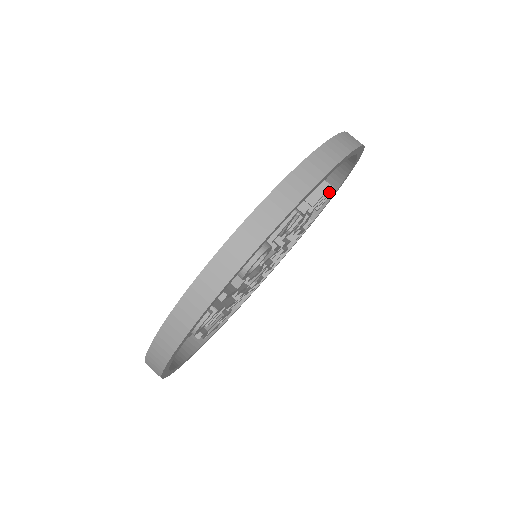
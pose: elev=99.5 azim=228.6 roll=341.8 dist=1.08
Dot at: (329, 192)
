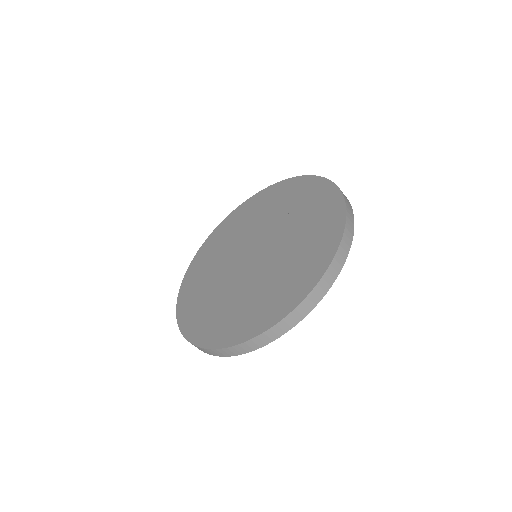
Dot at: occluded
